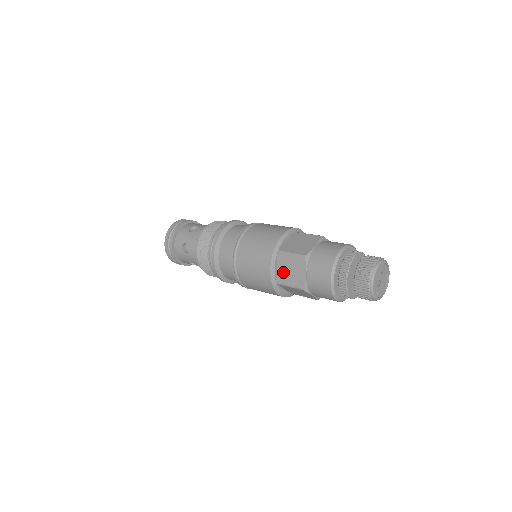
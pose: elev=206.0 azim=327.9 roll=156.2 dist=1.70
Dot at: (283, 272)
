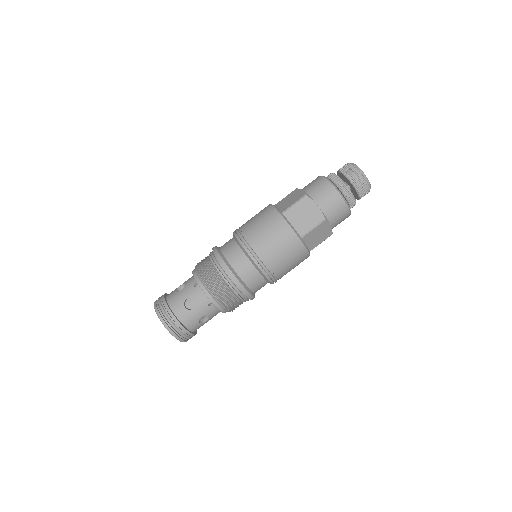
Dot at: (299, 223)
